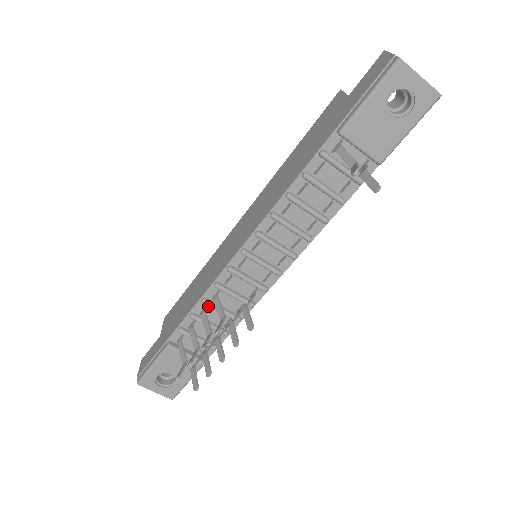
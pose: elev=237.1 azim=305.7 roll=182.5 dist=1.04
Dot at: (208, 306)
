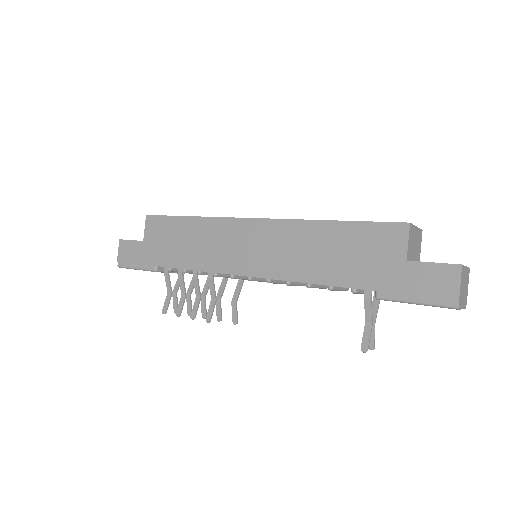
Dot at: occluded
